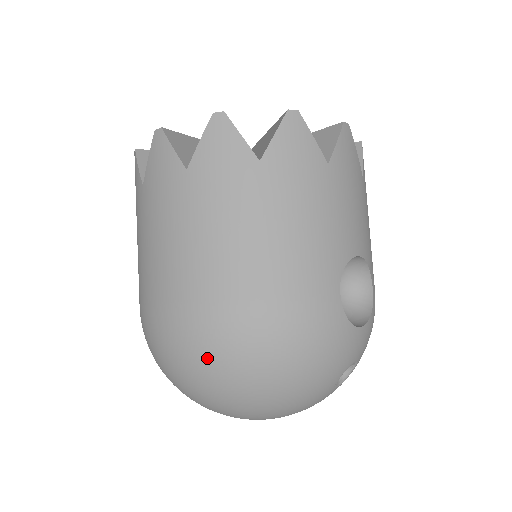
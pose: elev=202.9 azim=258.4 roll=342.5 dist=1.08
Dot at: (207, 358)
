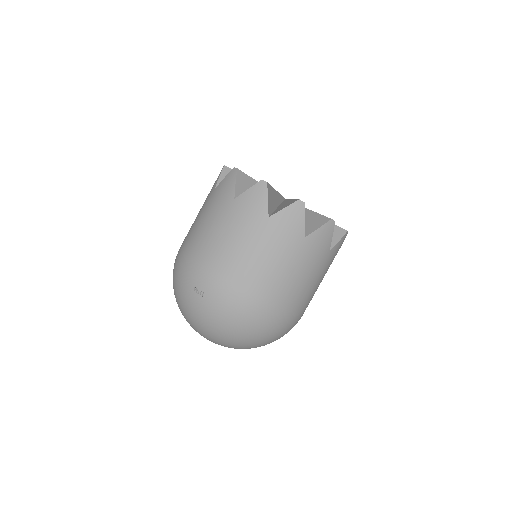
Dot at: (255, 328)
